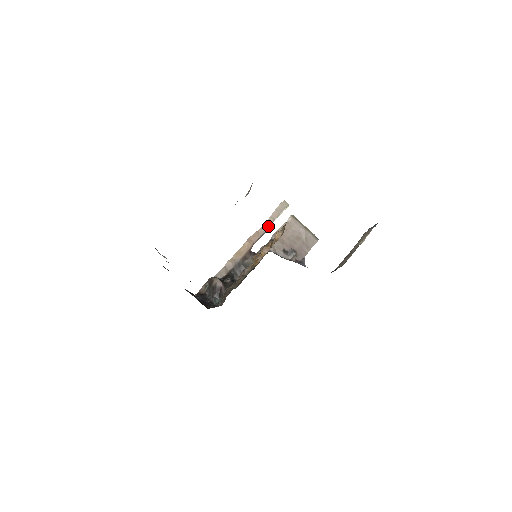
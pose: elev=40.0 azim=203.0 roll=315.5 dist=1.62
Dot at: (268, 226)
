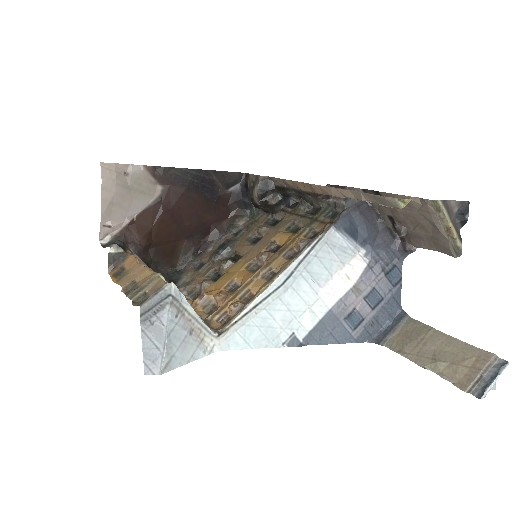
Dot at: (352, 198)
